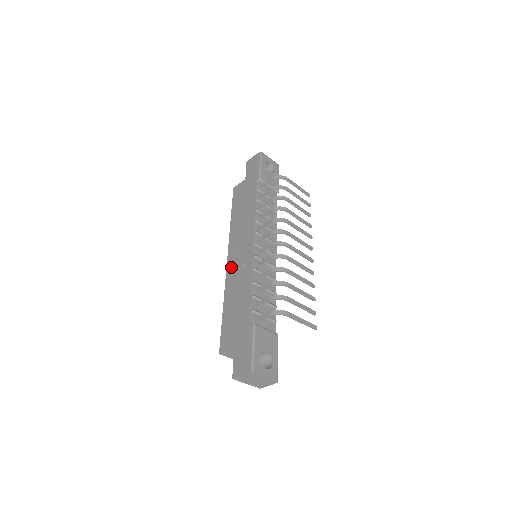
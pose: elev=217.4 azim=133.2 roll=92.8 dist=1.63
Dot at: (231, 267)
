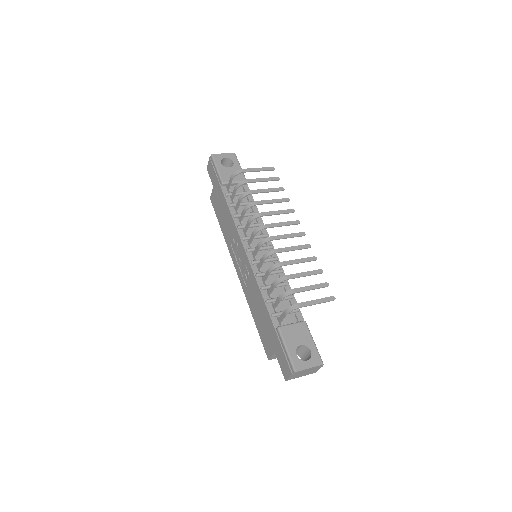
Dot at: (241, 278)
